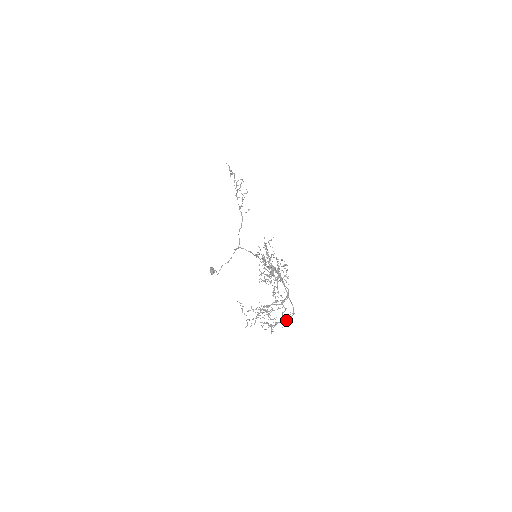
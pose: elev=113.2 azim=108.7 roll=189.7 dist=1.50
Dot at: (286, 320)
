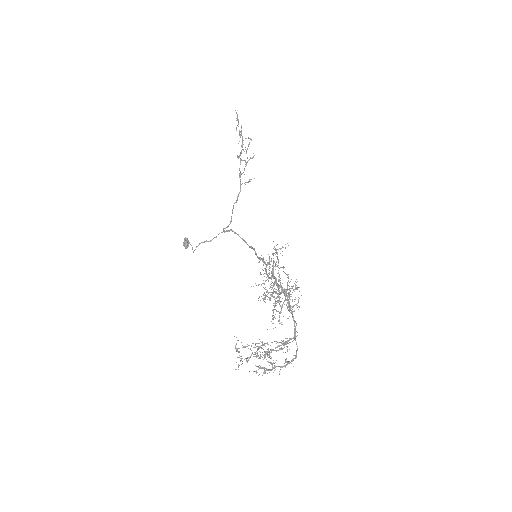
Dot at: (286, 365)
